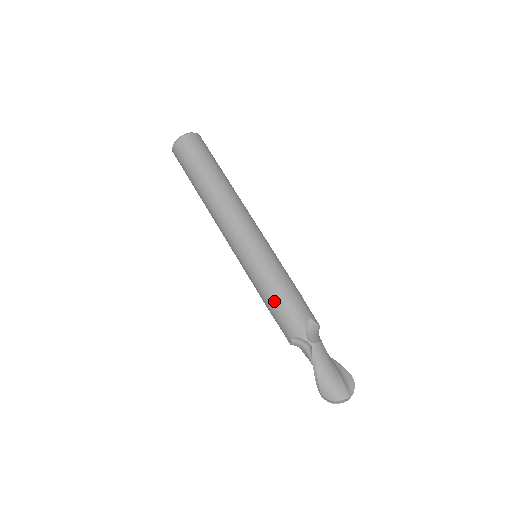
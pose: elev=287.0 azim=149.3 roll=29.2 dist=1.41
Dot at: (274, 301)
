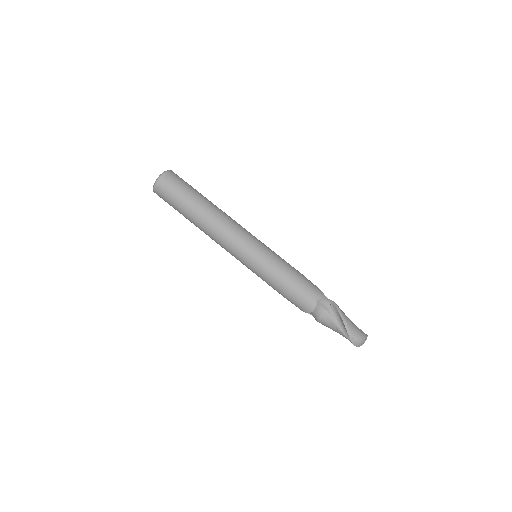
Dot at: (293, 277)
